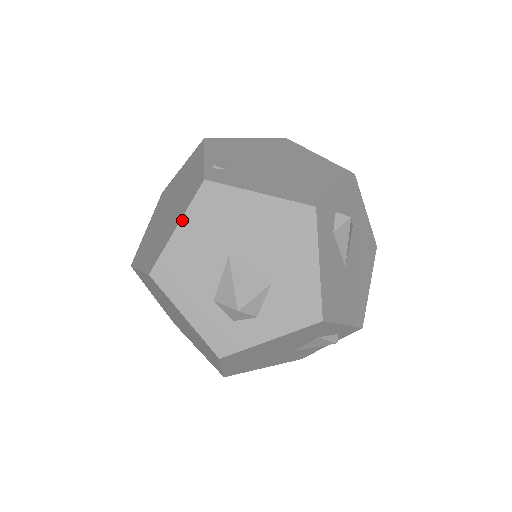
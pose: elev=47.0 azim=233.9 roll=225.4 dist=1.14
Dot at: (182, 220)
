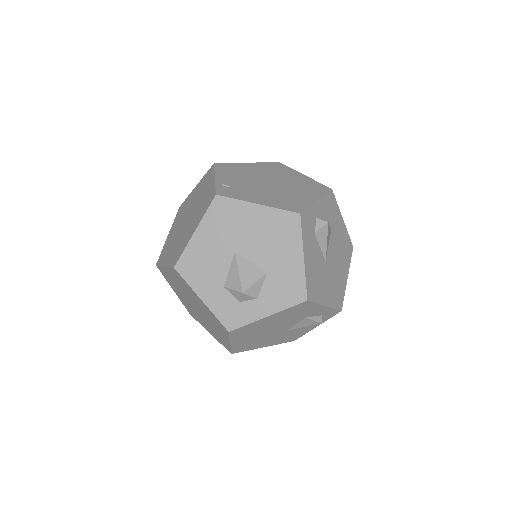
Dot at: (199, 225)
